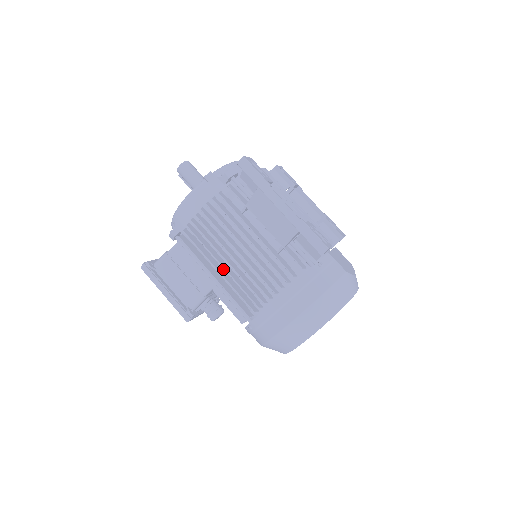
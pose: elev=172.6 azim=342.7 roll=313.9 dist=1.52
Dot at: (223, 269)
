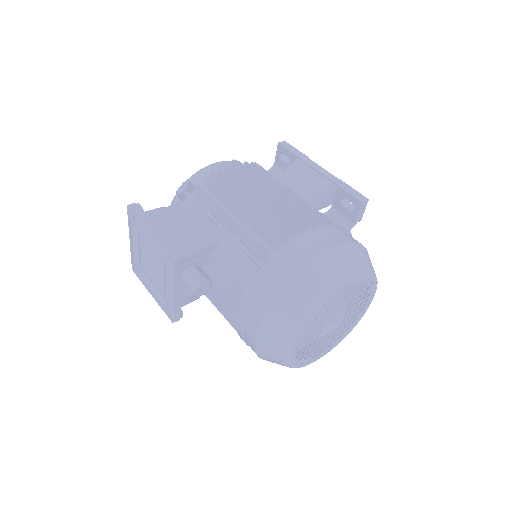
Dot at: (240, 217)
